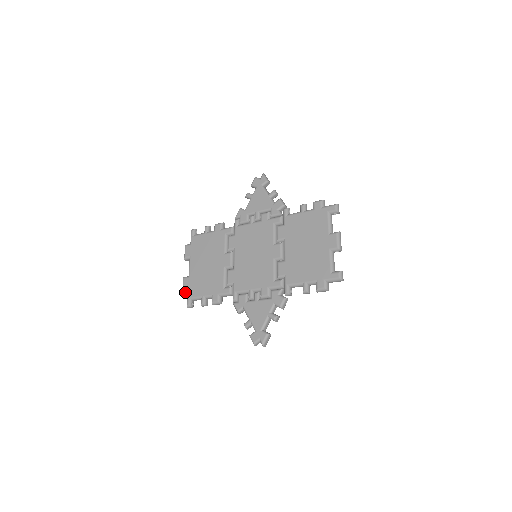
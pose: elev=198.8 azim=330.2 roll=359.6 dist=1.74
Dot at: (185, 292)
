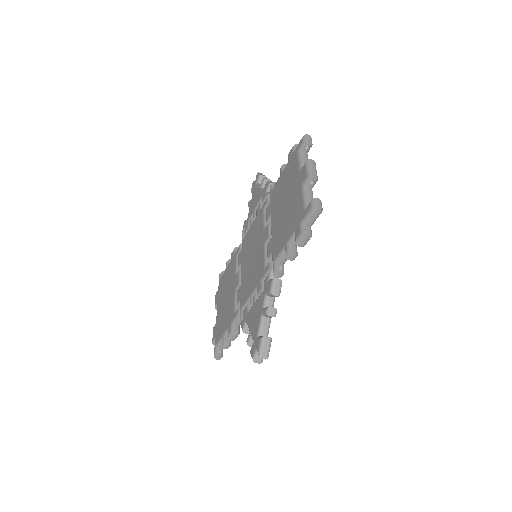
Dot at: occluded
